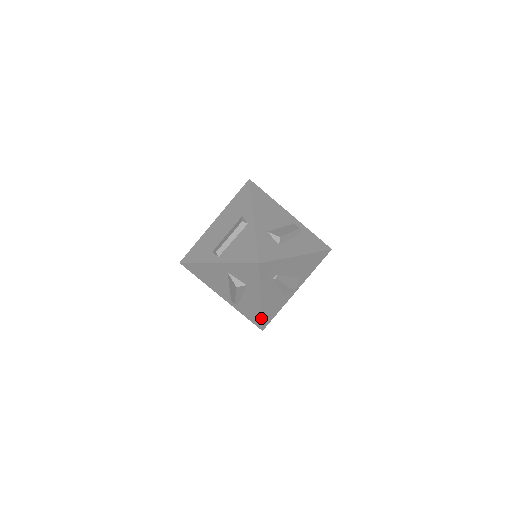
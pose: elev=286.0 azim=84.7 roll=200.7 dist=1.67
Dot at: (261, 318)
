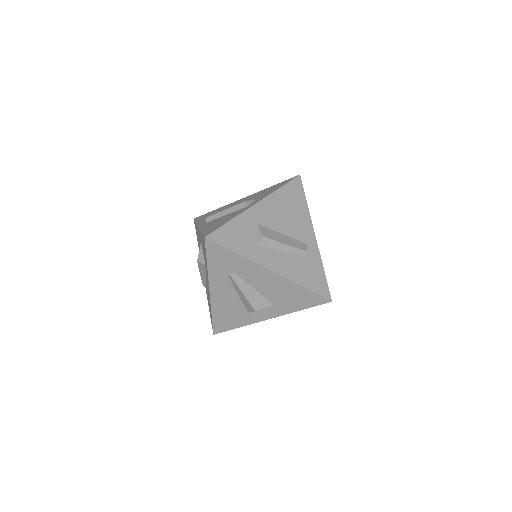
Dot at: (212, 316)
